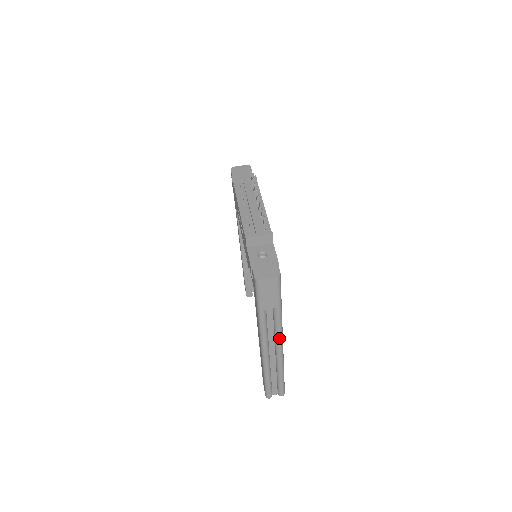
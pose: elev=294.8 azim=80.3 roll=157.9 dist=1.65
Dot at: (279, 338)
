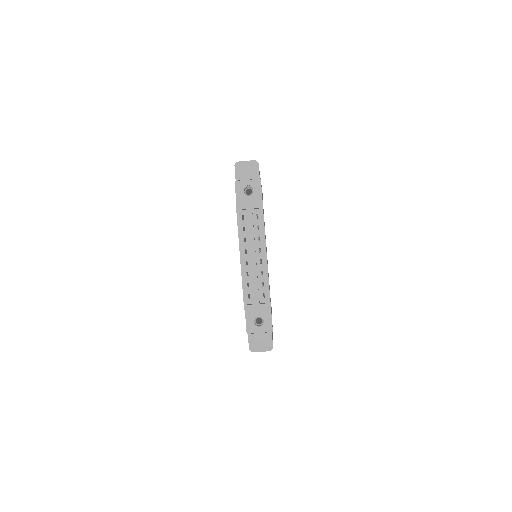
Dot at: occluded
